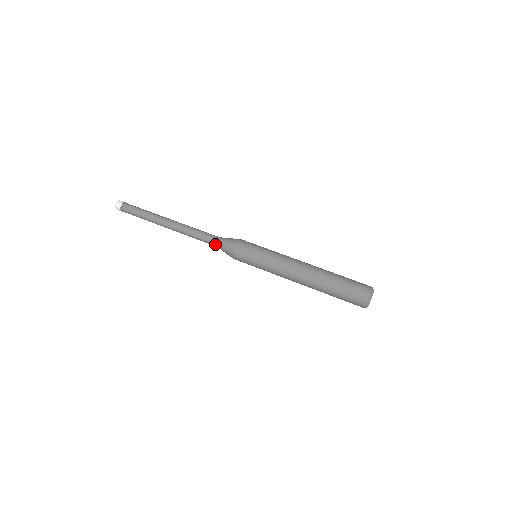
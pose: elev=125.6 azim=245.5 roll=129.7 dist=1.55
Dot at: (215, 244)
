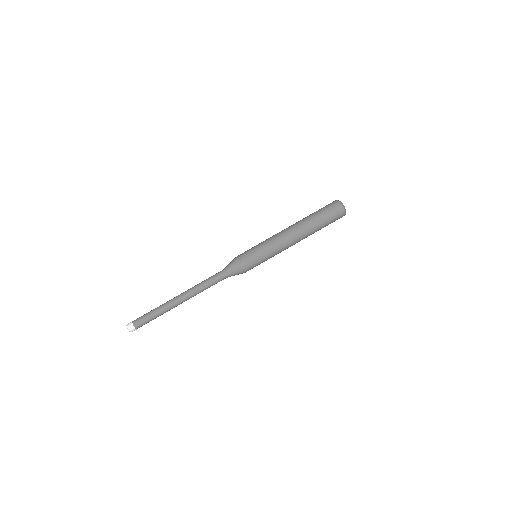
Dot at: (225, 277)
